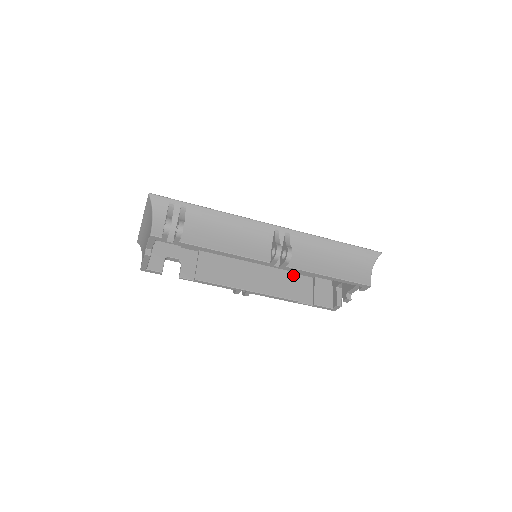
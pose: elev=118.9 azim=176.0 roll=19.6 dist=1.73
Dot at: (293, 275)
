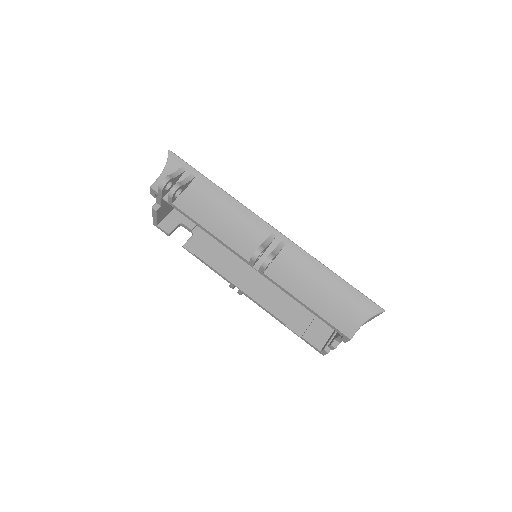
Dot at: occluded
